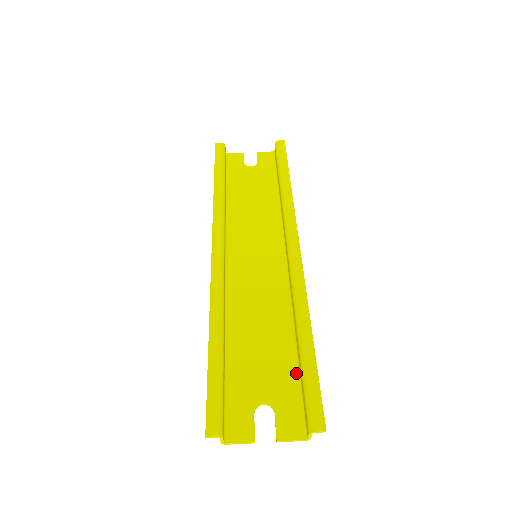
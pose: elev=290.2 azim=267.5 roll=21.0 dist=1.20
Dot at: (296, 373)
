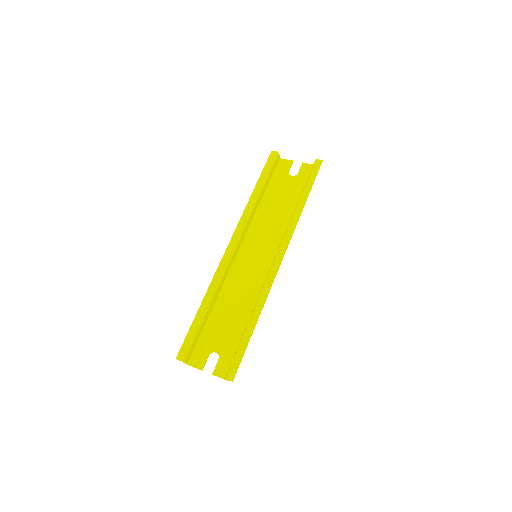
Dot at: occluded
